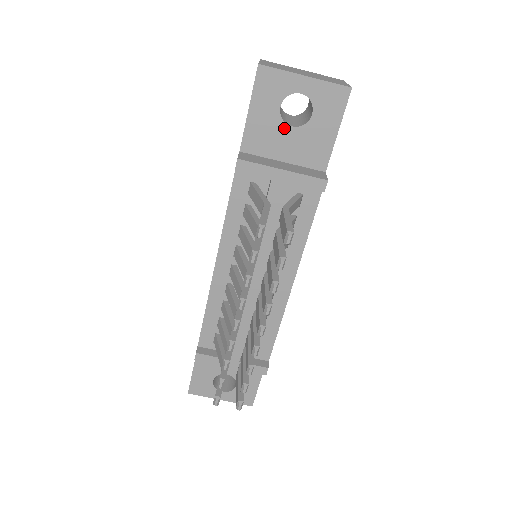
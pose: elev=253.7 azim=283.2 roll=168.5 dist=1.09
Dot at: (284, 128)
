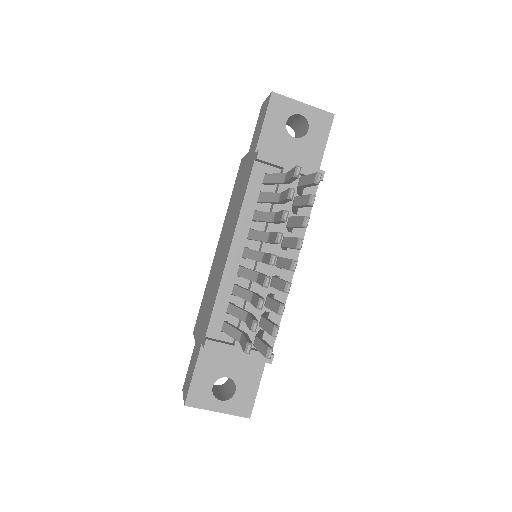
Dot at: (288, 138)
